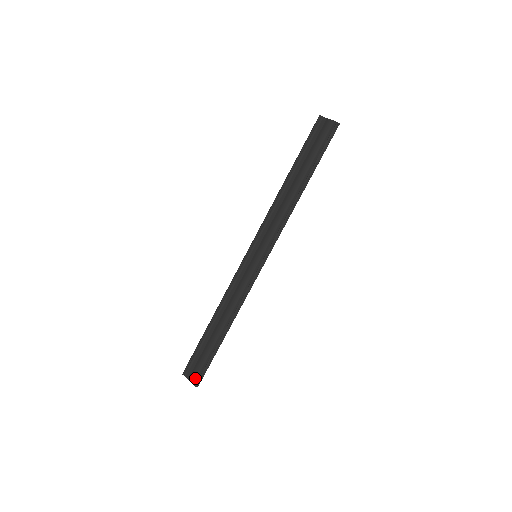
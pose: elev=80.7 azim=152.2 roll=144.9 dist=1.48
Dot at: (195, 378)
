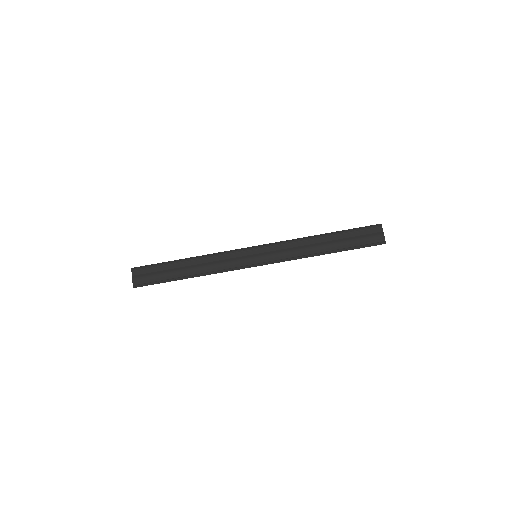
Dot at: (138, 281)
